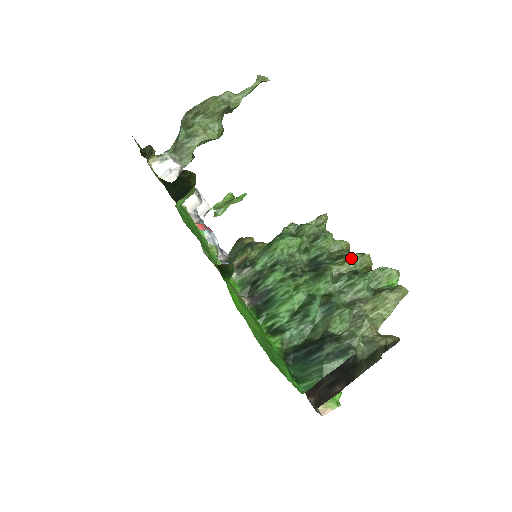
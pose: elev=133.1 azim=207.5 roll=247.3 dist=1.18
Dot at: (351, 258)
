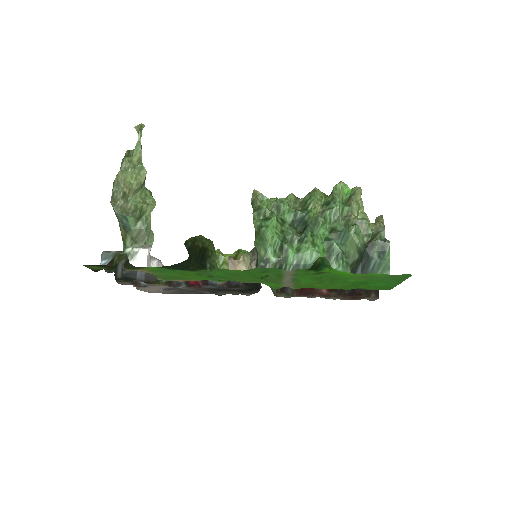
Dot at: (315, 198)
